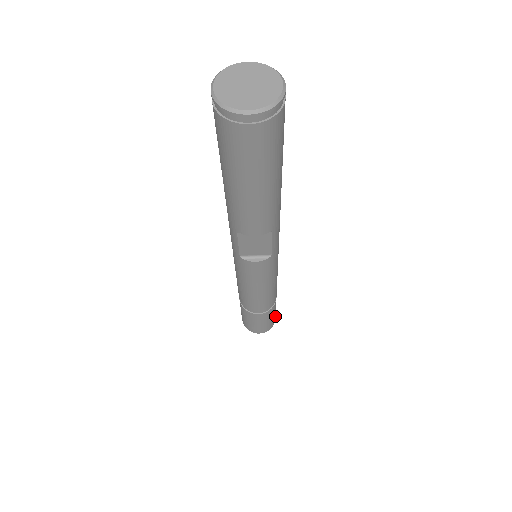
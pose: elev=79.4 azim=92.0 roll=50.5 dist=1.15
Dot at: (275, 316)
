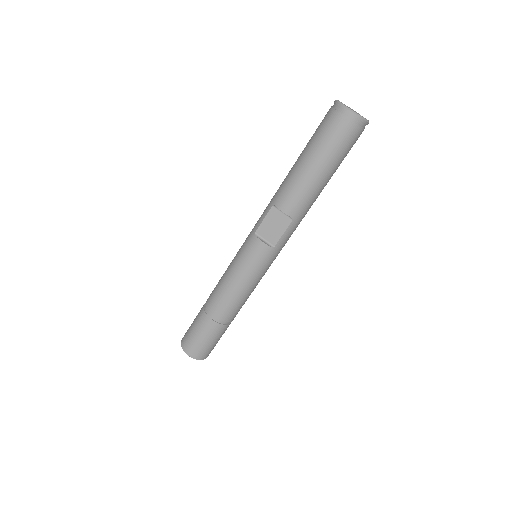
Dot at: (210, 352)
